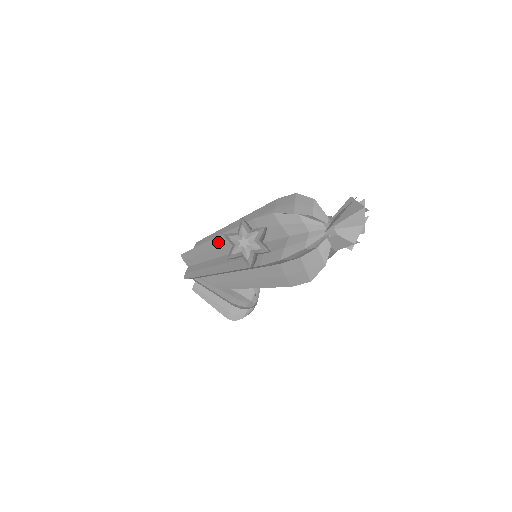
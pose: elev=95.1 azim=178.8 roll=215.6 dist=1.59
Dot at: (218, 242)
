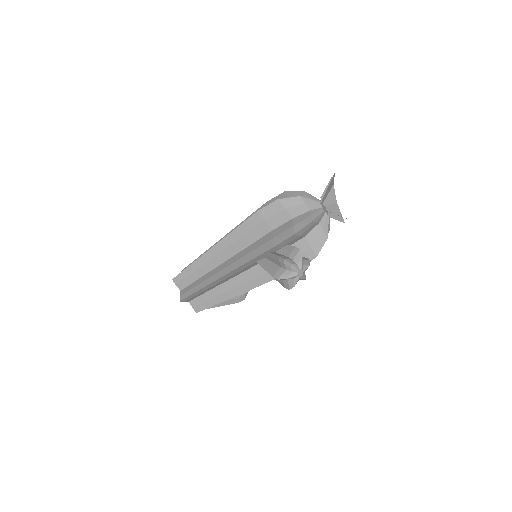
Dot at: (230, 274)
